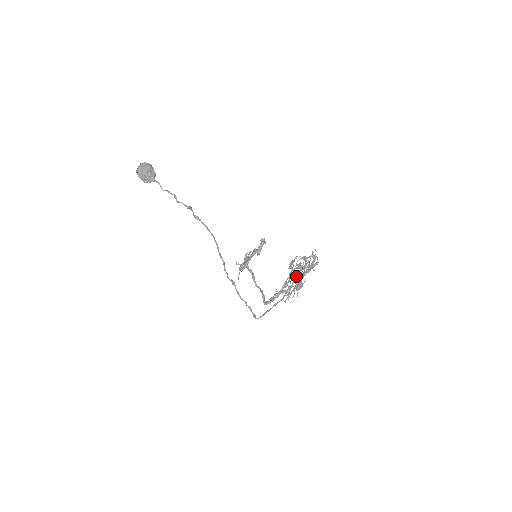
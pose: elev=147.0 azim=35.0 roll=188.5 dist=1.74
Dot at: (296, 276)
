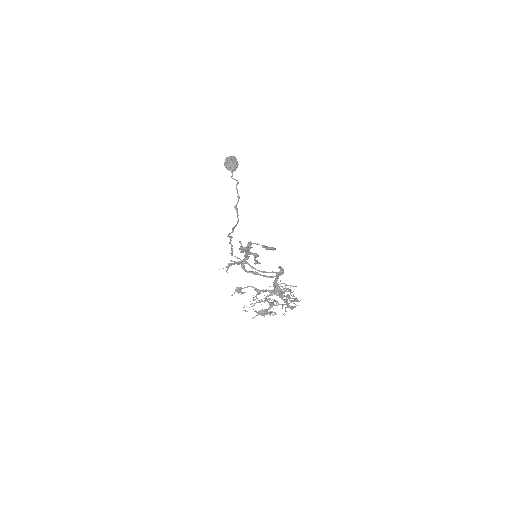
Dot at: occluded
